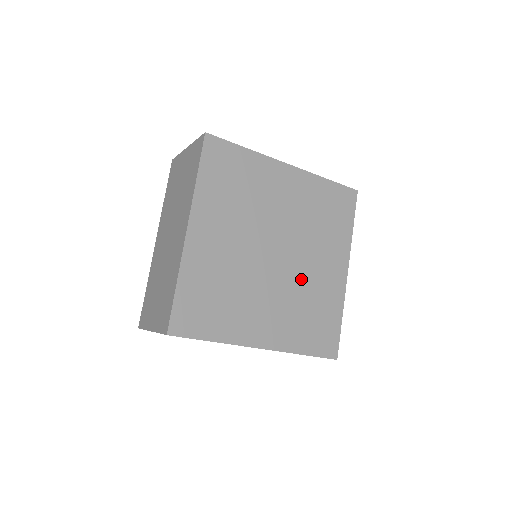
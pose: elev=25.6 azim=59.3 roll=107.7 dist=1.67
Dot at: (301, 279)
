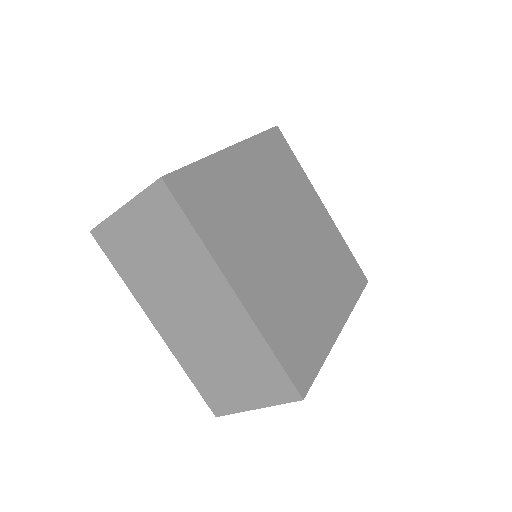
Dot at: (300, 285)
